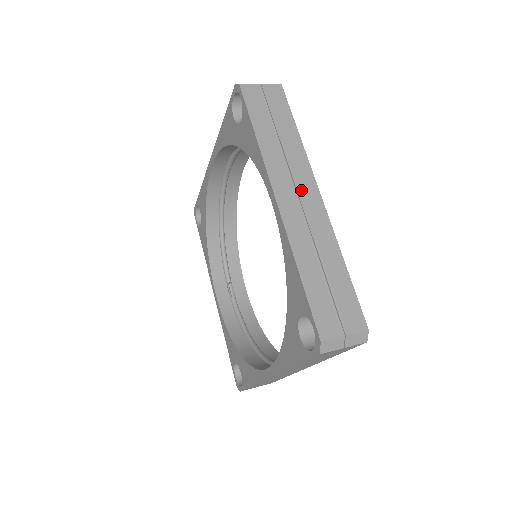
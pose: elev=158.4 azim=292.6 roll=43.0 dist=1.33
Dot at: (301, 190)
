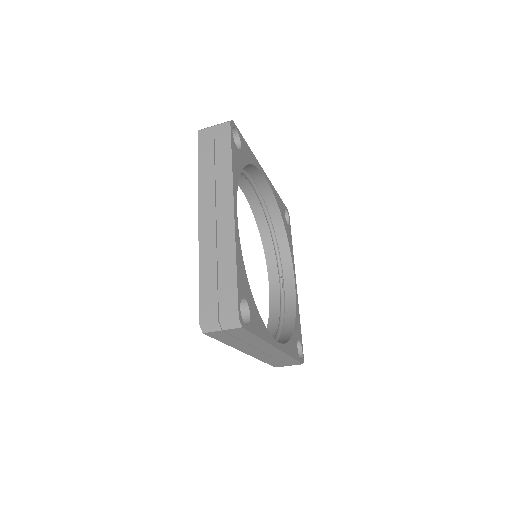
Dot at: (219, 207)
